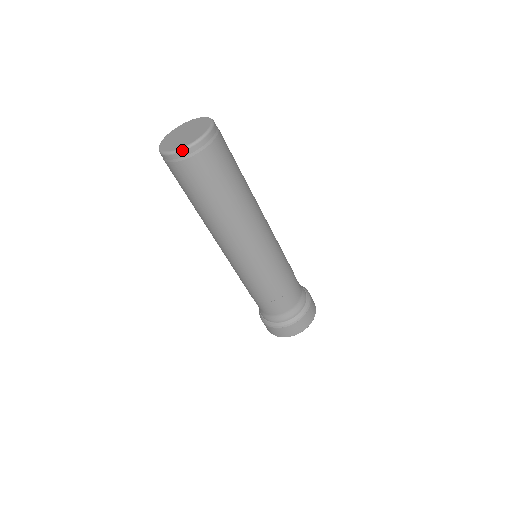
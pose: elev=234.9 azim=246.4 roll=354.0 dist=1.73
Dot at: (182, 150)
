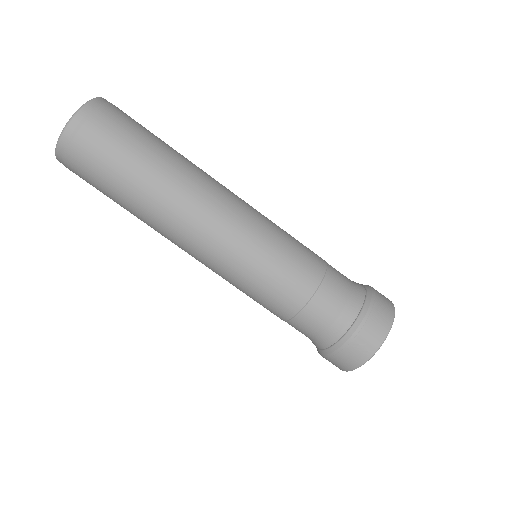
Dot at: (56, 158)
